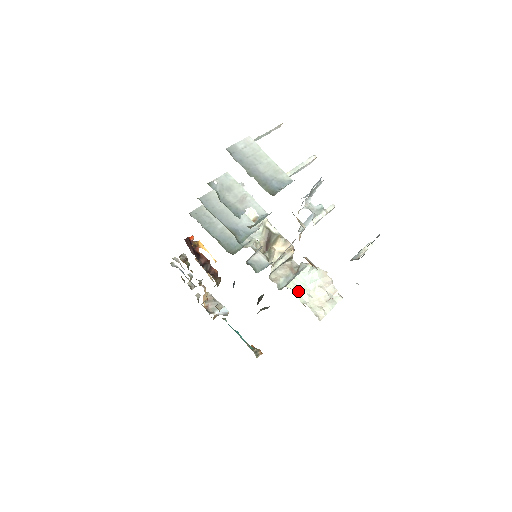
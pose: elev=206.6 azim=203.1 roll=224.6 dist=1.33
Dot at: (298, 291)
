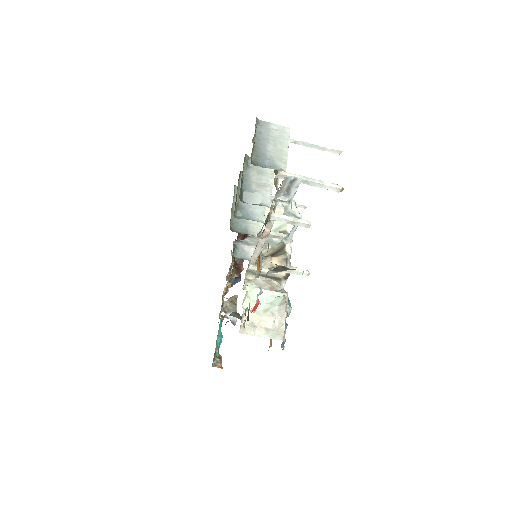
Dot at: (251, 298)
